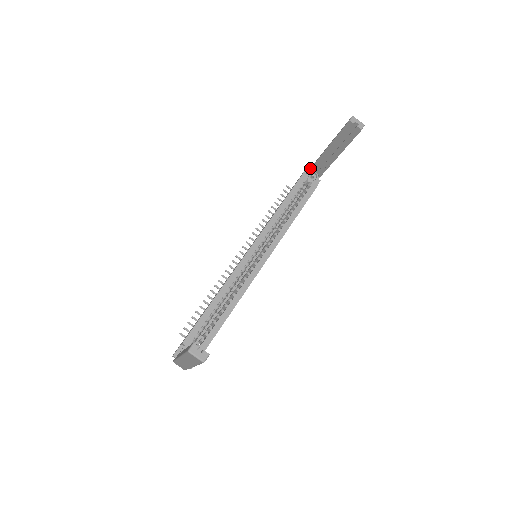
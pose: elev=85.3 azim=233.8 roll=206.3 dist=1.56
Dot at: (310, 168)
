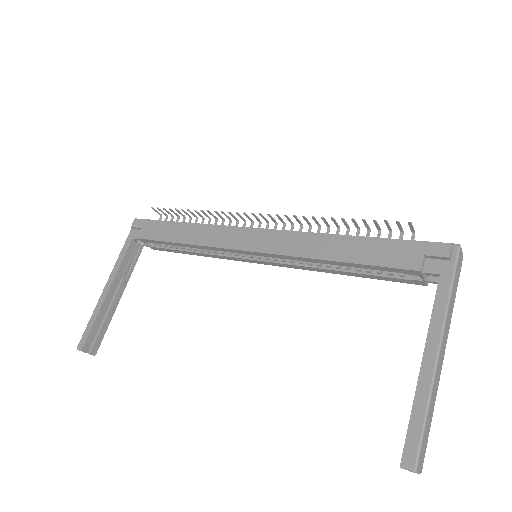
Dot at: (439, 280)
